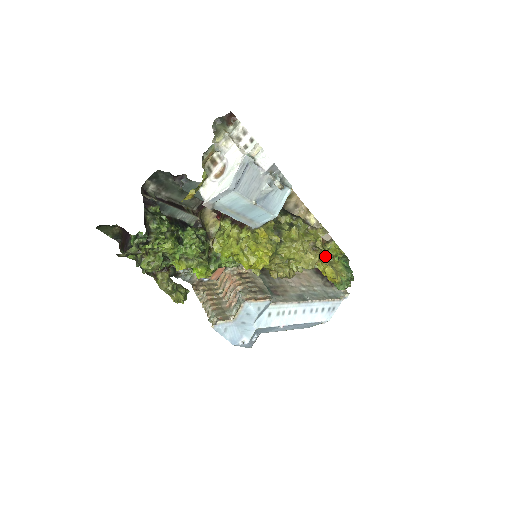
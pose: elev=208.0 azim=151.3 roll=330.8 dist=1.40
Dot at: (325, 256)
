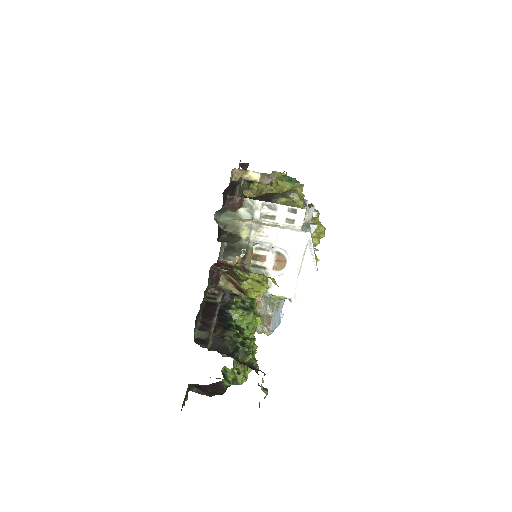
Dot at: (273, 189)
